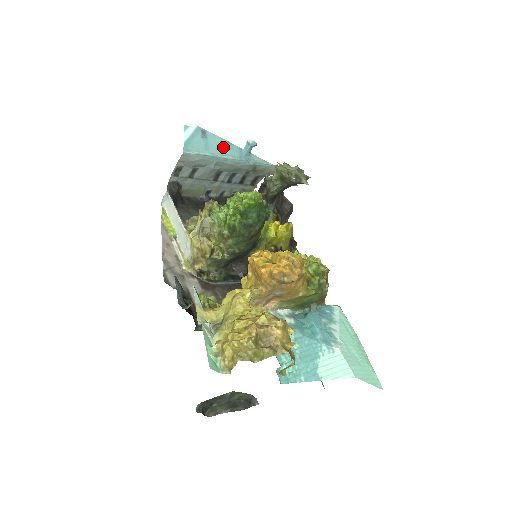
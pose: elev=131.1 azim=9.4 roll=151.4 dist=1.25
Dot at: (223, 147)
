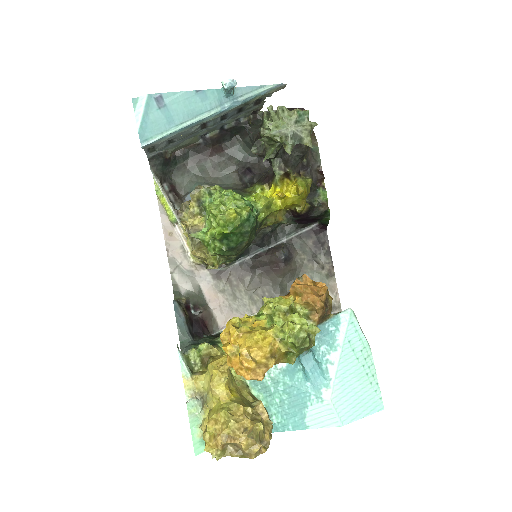
Dot at: (192, 104)
